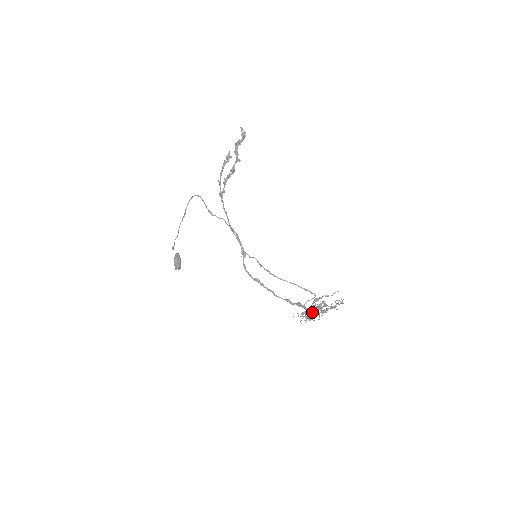
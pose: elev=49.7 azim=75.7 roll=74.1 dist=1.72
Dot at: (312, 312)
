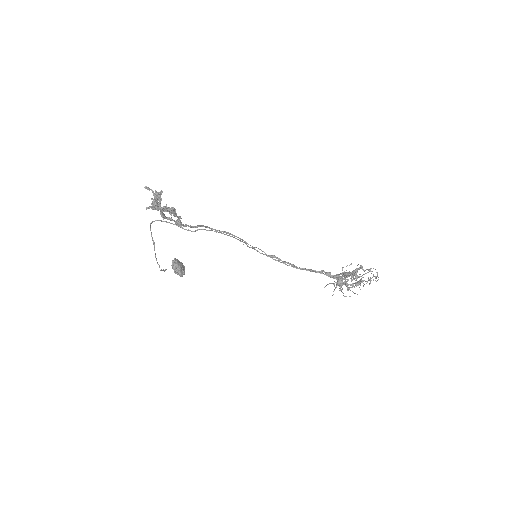
Dot at: occluded
